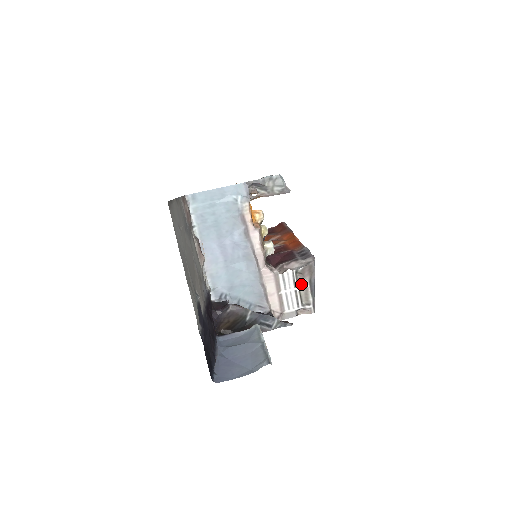
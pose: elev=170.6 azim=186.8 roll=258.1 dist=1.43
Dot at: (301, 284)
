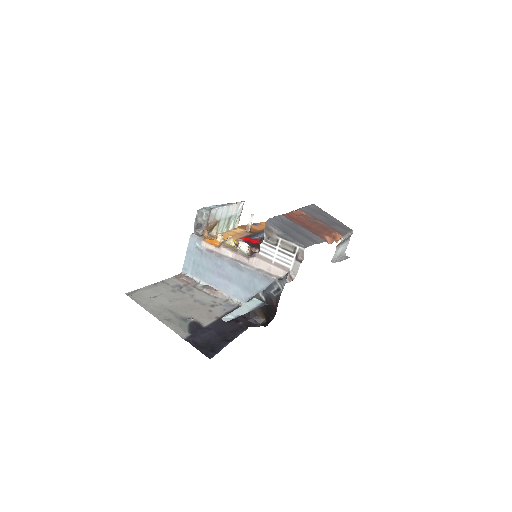
Dot at: (277, 243)
